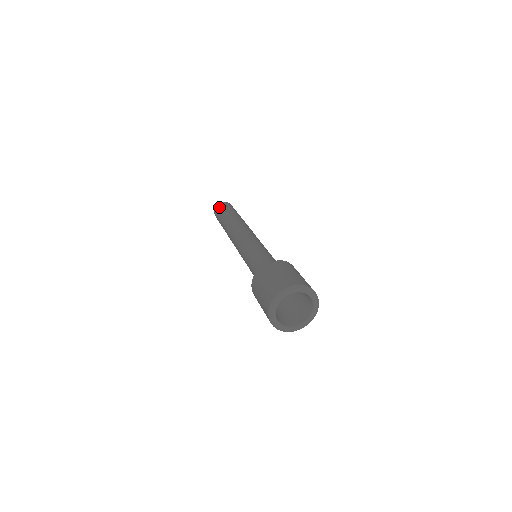
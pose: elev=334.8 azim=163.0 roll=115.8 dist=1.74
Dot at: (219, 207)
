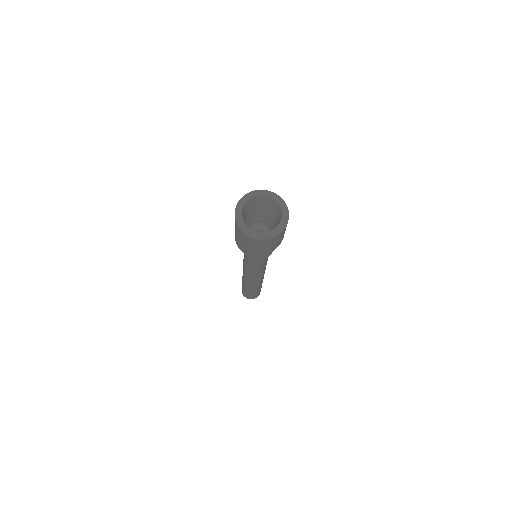
Dot at: occluded
